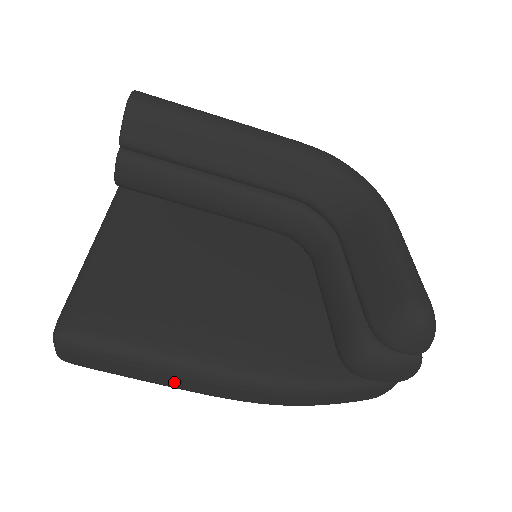
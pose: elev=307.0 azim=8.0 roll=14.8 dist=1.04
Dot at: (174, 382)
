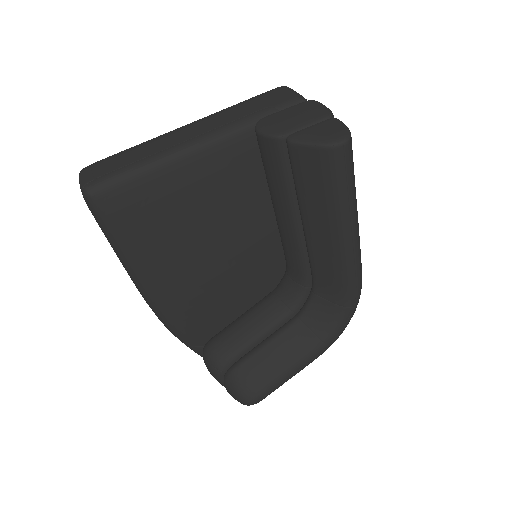
Dot at: occluded
